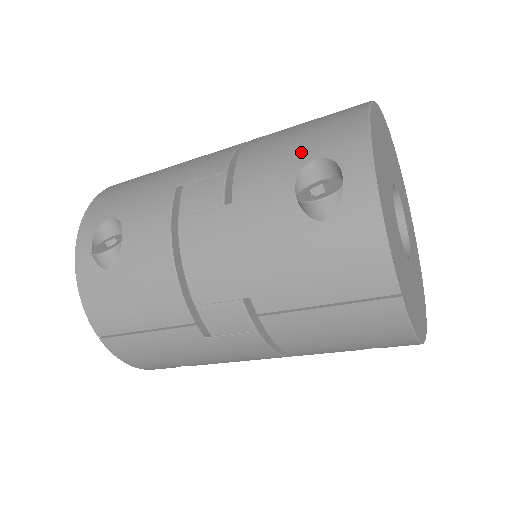
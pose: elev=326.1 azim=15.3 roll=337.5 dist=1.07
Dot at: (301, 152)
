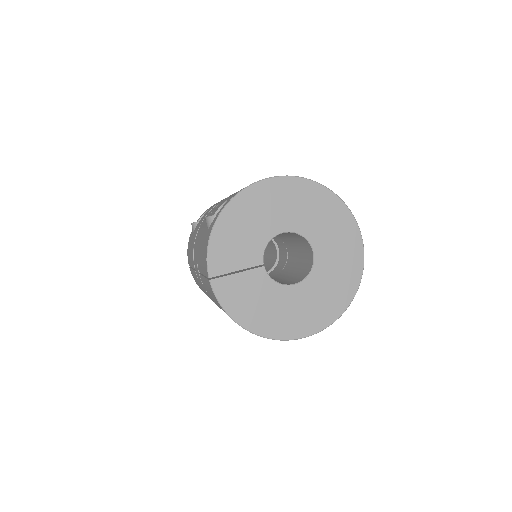
Dot at: (233, 194)
